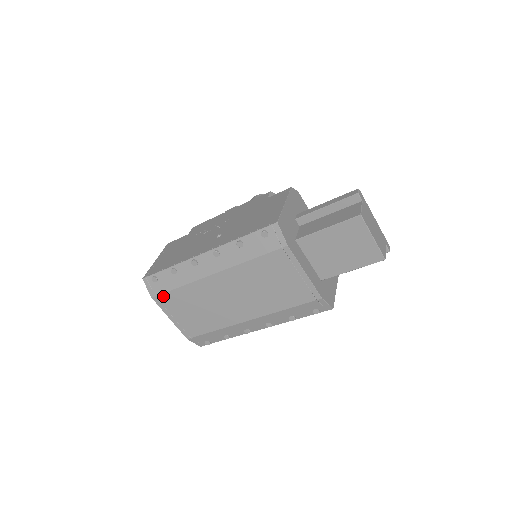
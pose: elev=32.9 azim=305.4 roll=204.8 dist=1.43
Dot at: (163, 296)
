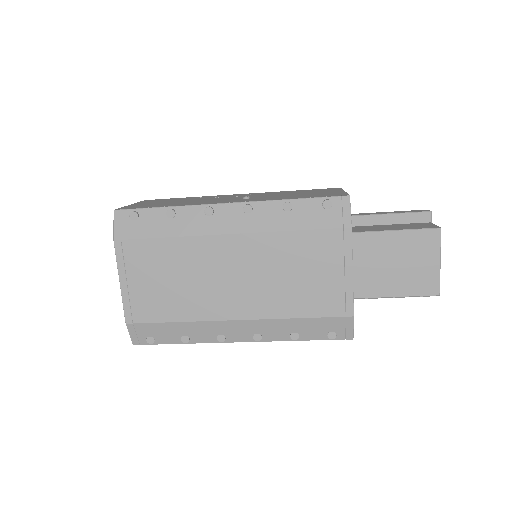
Dot at: (133, 243)
